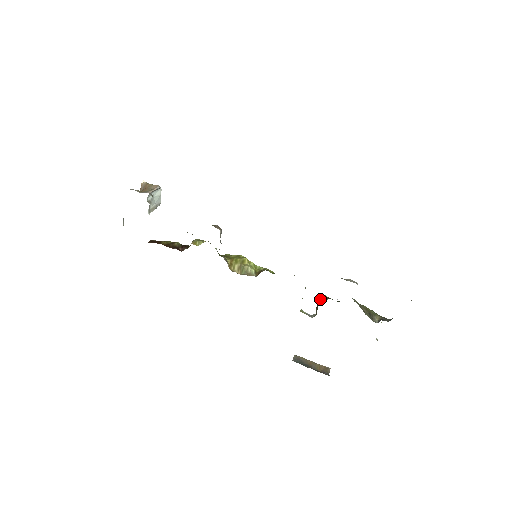
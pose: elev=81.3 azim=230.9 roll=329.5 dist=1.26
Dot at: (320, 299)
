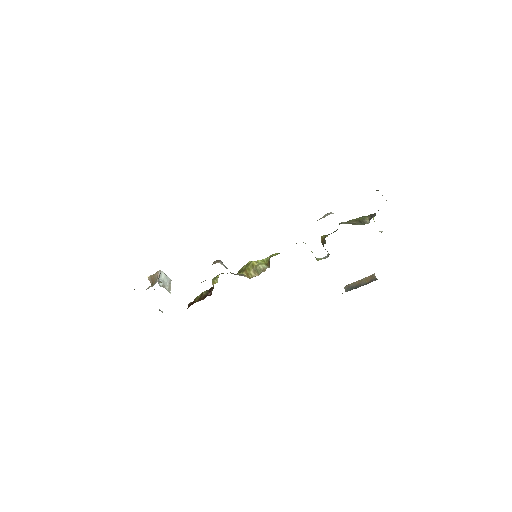
Dot at: (322, 241)
